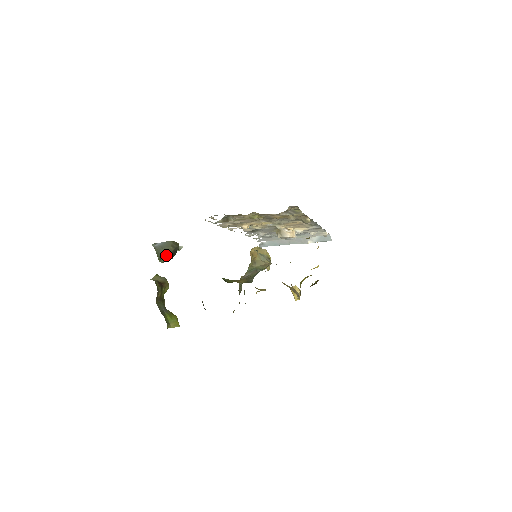
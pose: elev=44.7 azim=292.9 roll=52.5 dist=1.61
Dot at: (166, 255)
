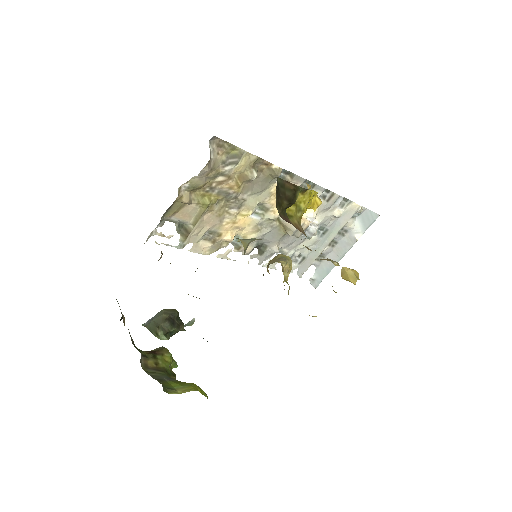
Dot at: (159, 325)
